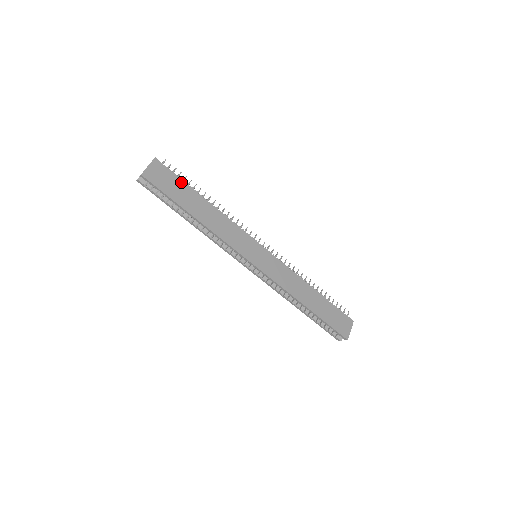
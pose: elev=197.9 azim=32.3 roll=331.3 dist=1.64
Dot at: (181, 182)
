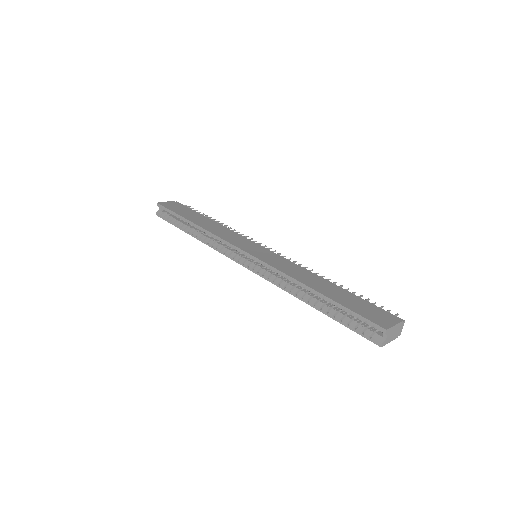
Dot at: (193, 211)
